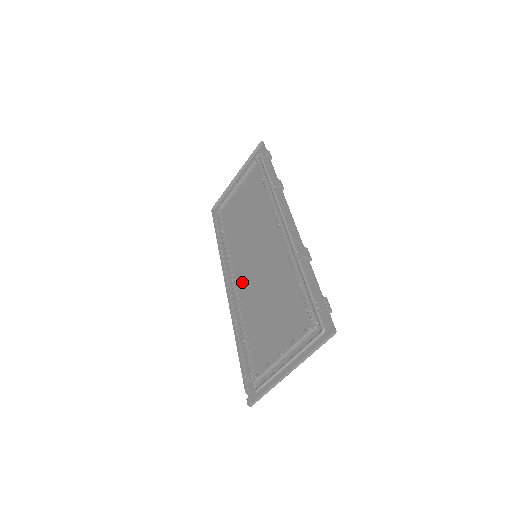
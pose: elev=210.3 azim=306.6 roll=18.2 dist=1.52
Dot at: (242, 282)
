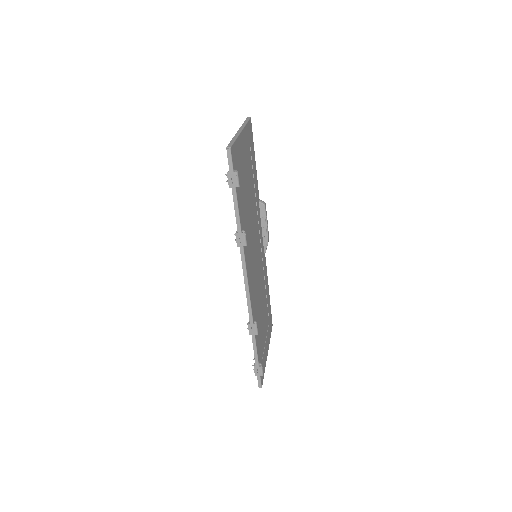
Dot at: (260, 253)
